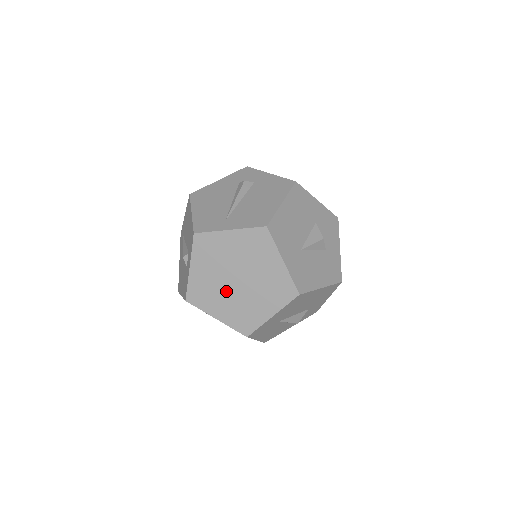
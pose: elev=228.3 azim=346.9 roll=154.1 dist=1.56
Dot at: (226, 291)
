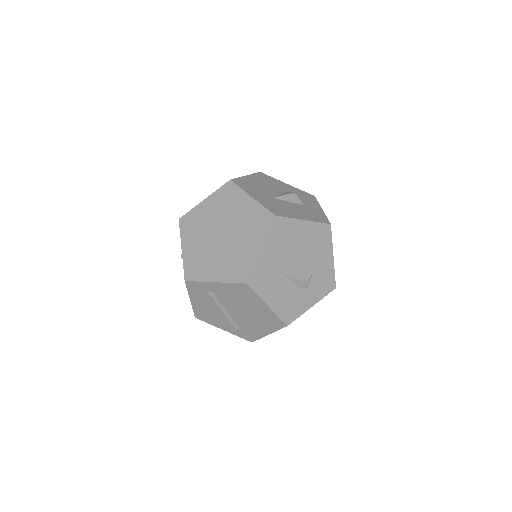
Dot at: (215, 251)
